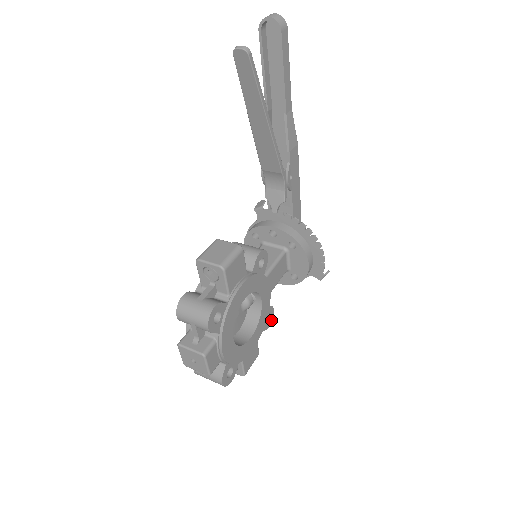
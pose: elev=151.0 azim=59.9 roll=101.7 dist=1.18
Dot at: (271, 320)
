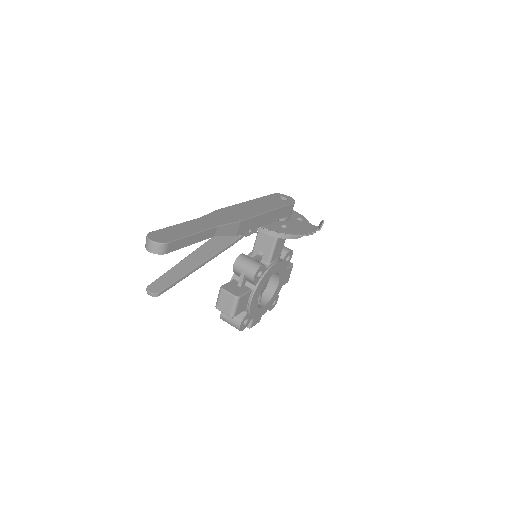
Dot at: (292, 253)
